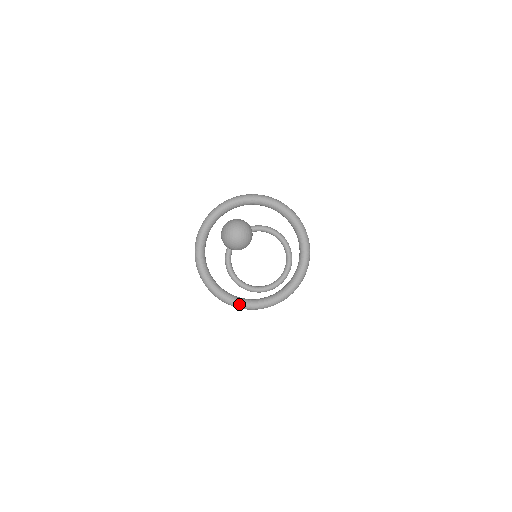
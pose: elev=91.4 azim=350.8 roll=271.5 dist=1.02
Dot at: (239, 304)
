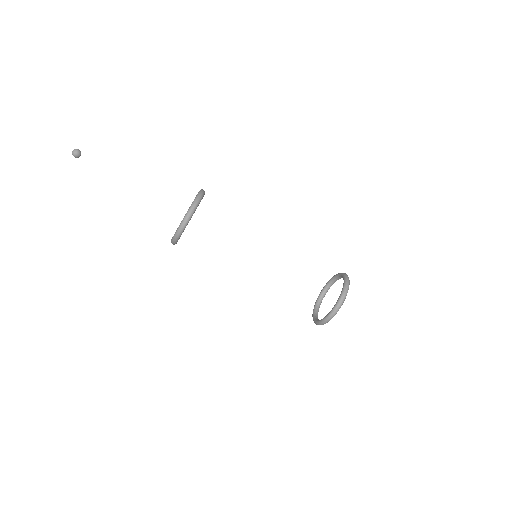
Dot at: (174, 235)
